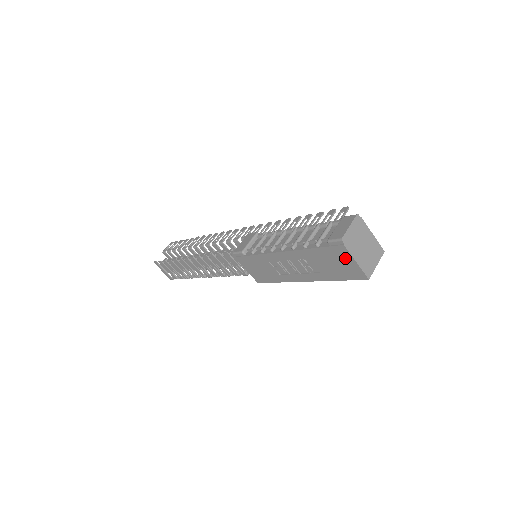
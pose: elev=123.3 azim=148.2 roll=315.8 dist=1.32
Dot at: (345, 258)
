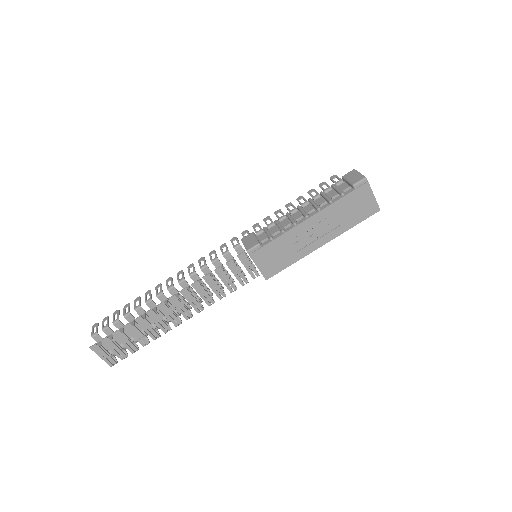
Dot at: (366, 196)
